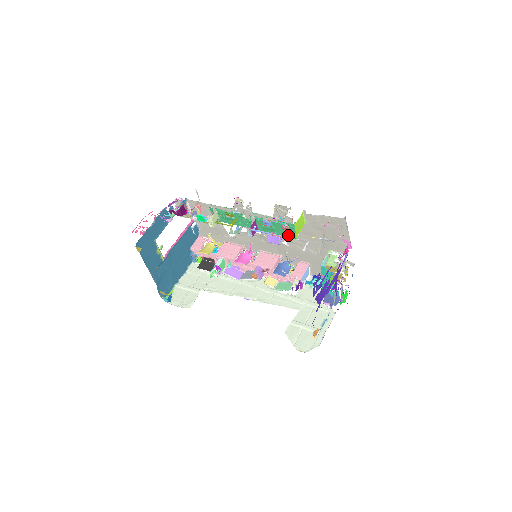
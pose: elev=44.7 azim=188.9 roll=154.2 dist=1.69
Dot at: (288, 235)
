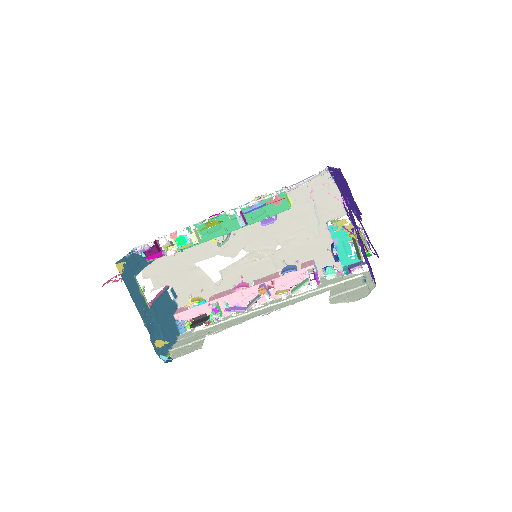
Dot at: (281, 209)
